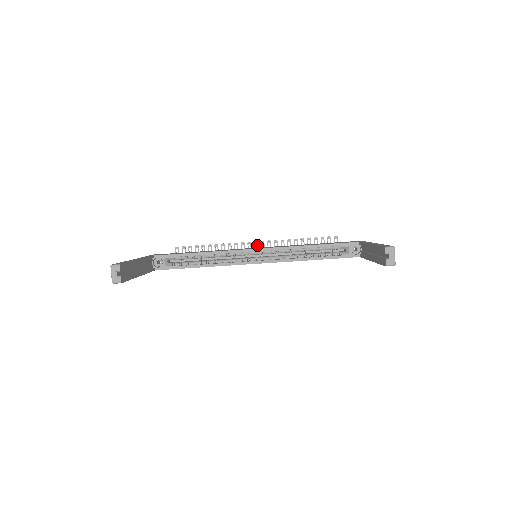
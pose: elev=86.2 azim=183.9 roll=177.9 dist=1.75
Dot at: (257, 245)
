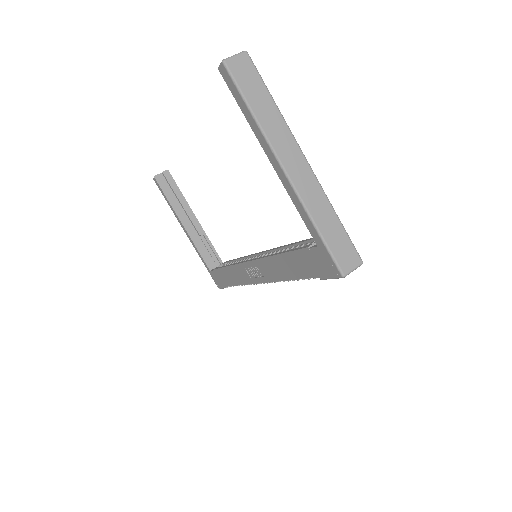
Dot at: occluded
